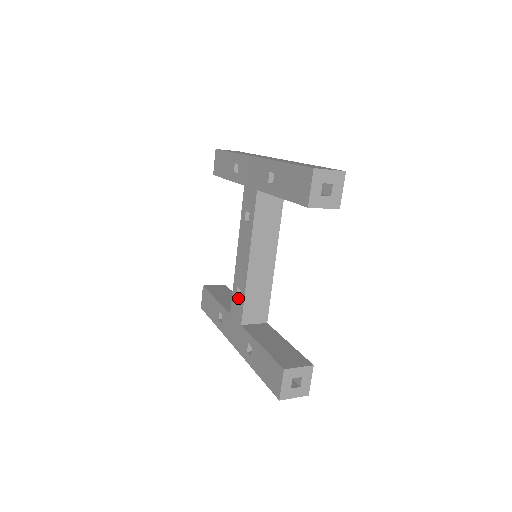
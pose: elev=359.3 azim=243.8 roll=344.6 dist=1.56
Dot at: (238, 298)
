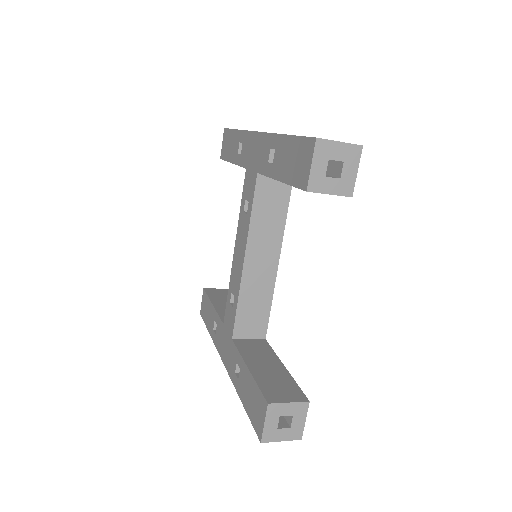
Dot at: (231, 306)
